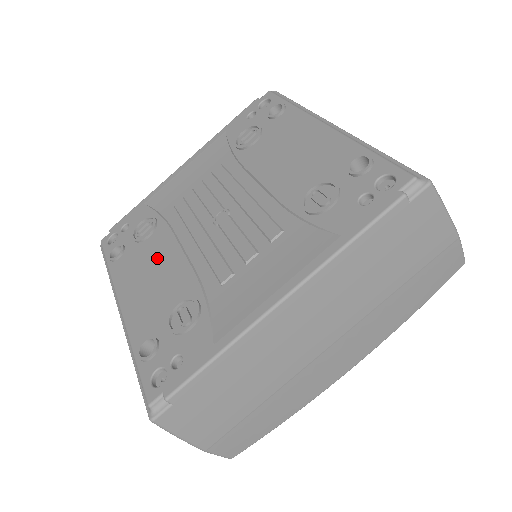
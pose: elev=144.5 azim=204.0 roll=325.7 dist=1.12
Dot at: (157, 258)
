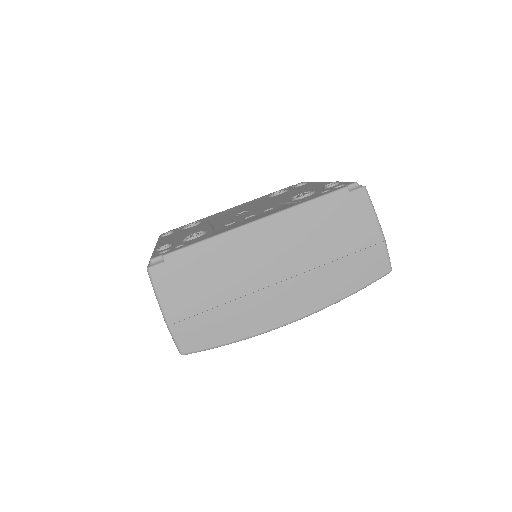
Dot at: (192, 229)
